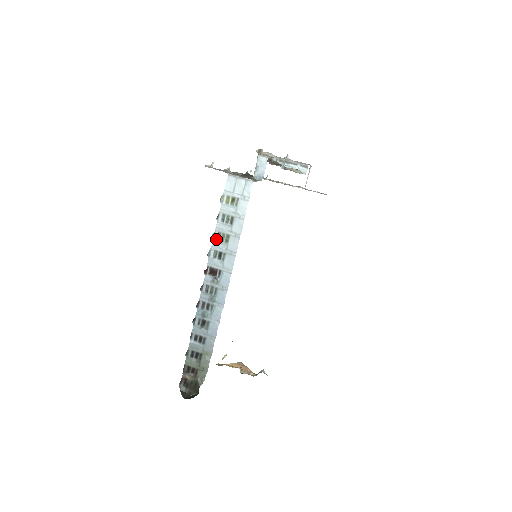
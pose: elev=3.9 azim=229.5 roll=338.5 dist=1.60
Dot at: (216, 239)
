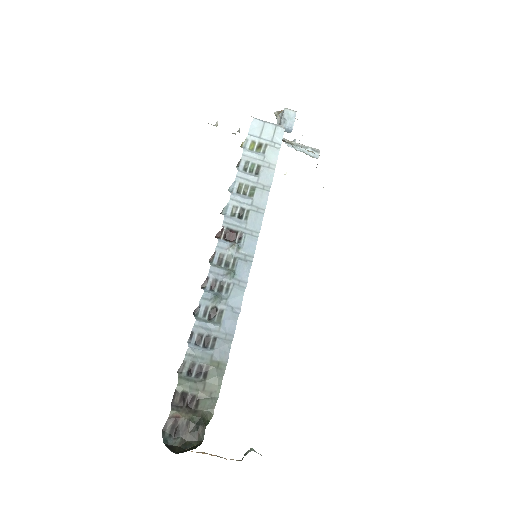
Dot at: (235, 192)
